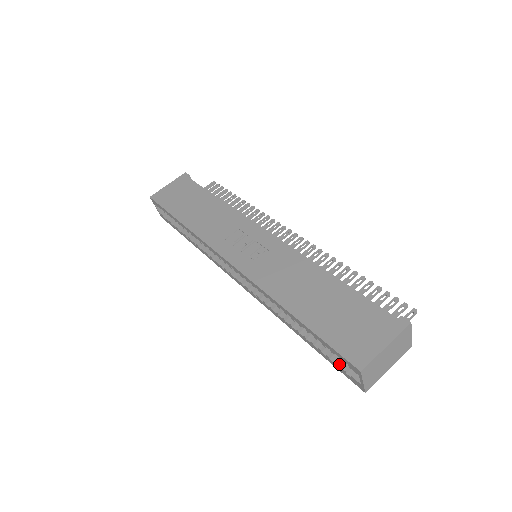
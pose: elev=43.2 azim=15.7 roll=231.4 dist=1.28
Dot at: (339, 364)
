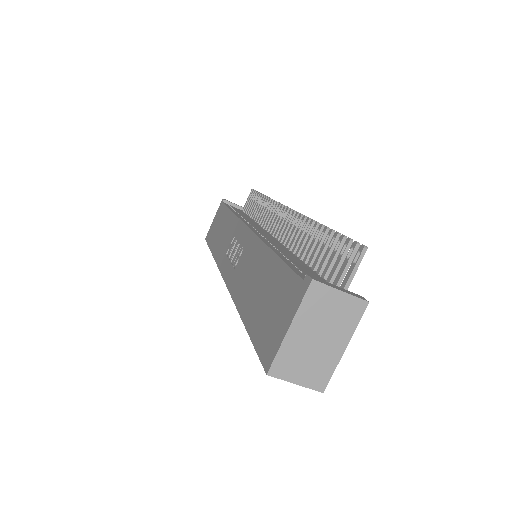
Dot at: occluded
